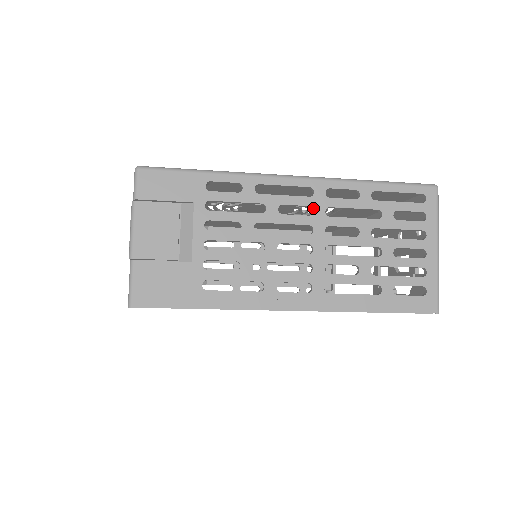
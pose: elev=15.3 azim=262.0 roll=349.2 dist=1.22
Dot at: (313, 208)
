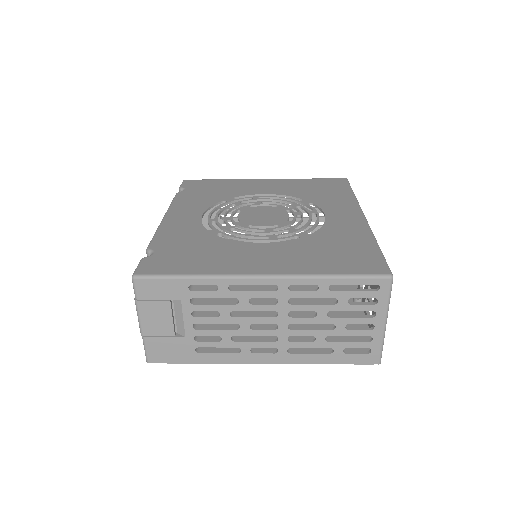
Dot at: (278, 299)
